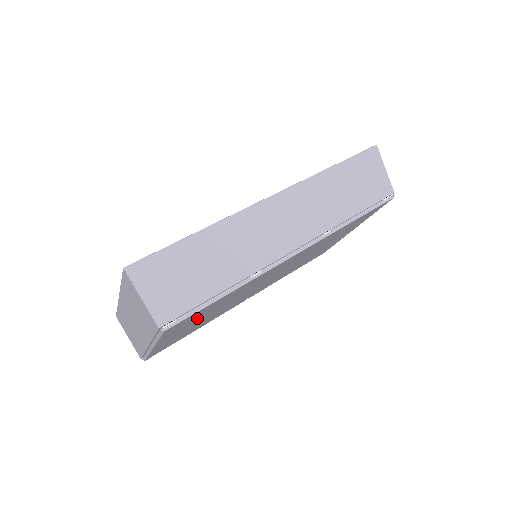
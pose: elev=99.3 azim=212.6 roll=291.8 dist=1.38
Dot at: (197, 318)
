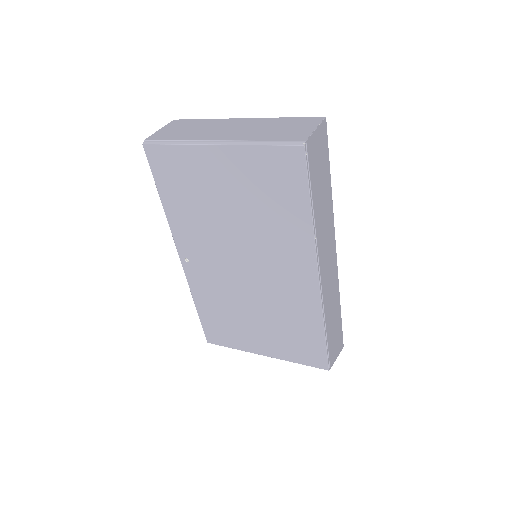
Dot at: (260, 188)
